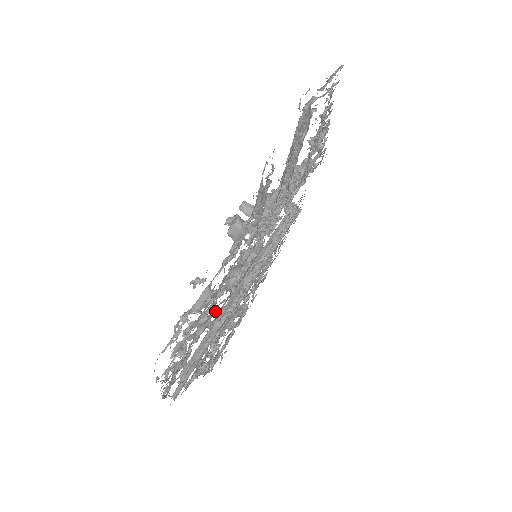
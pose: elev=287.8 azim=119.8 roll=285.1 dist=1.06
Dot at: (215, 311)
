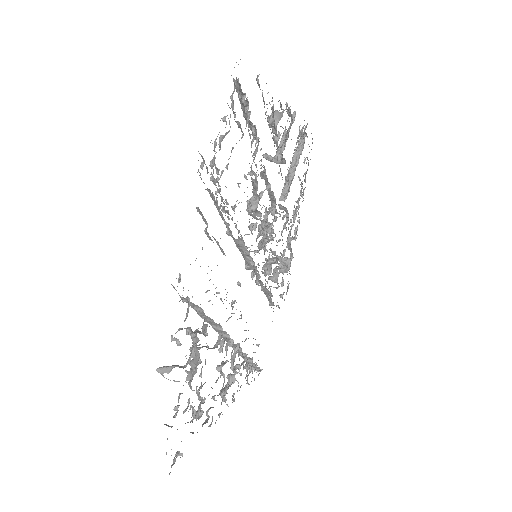
Dot at: occluded
